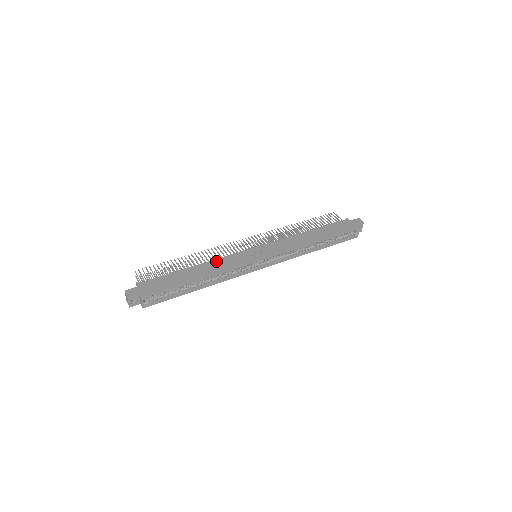
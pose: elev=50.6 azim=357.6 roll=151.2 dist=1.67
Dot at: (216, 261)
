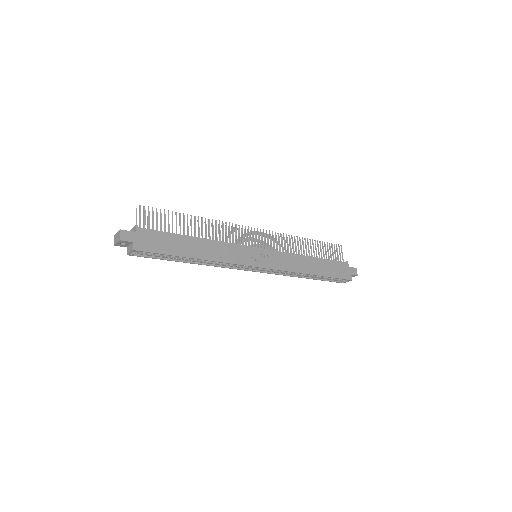
Dot at: (221, 244)
